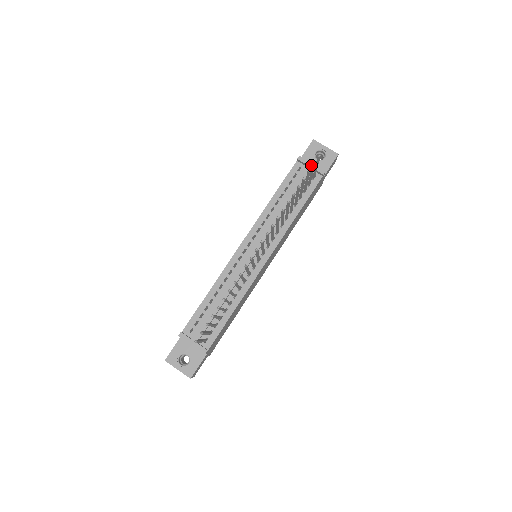
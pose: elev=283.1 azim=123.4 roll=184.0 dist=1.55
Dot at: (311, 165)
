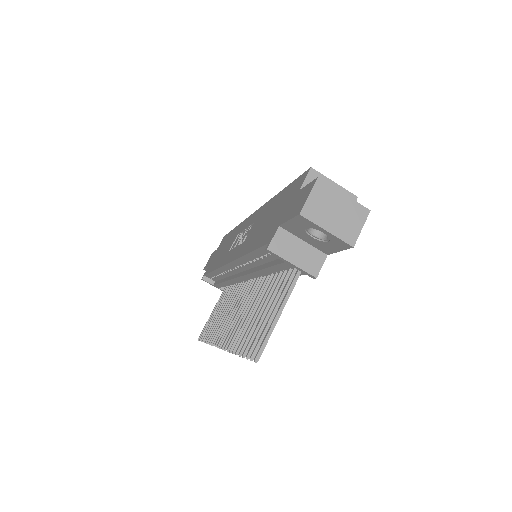
Dot at: (290, 264)
